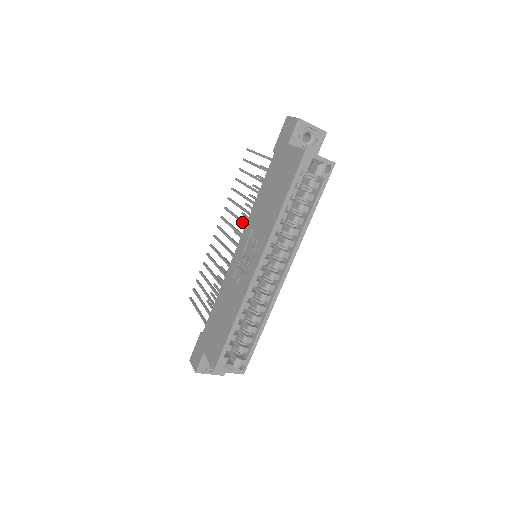
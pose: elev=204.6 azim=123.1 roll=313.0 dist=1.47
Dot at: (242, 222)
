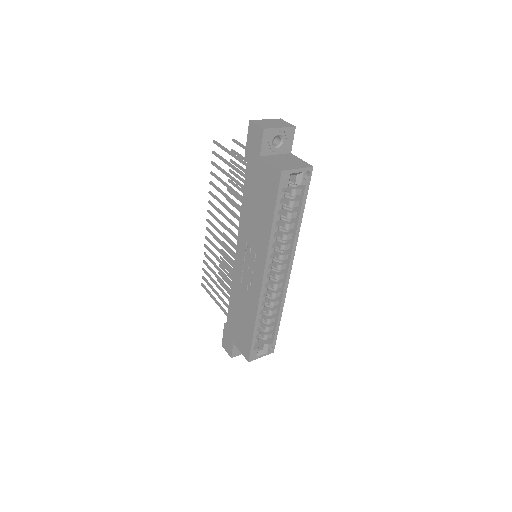
Dot at: (233, 225)
